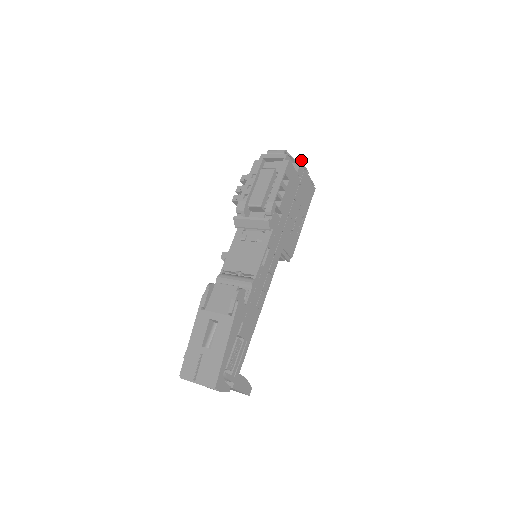
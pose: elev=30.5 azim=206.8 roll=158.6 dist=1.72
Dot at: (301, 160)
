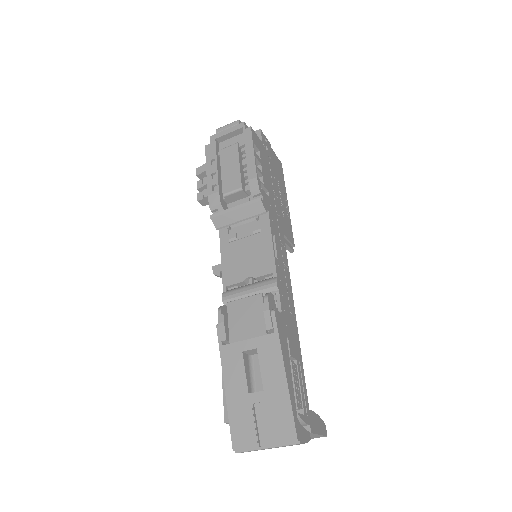
Dot at: occluded
